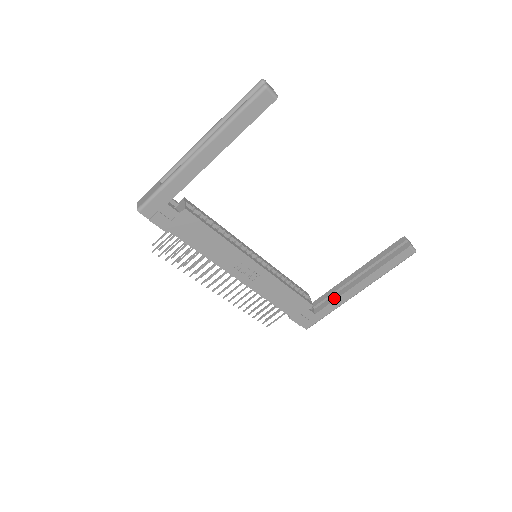
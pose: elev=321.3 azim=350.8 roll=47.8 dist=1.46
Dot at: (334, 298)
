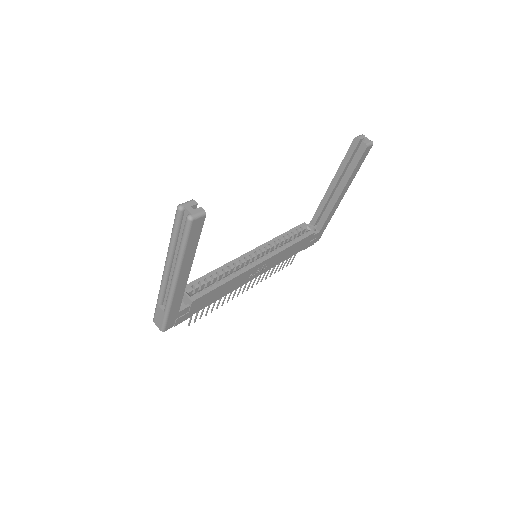
Dot at: (327, 214)
